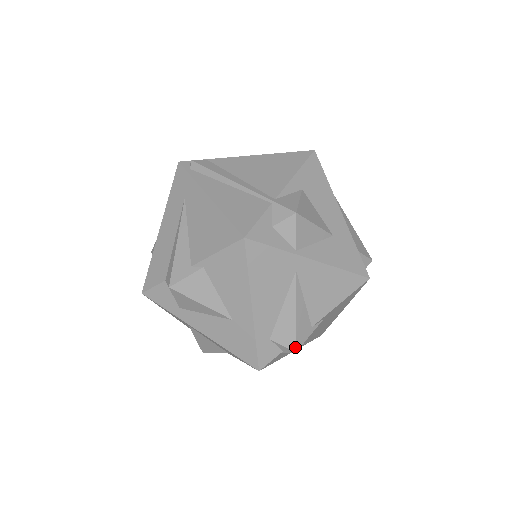
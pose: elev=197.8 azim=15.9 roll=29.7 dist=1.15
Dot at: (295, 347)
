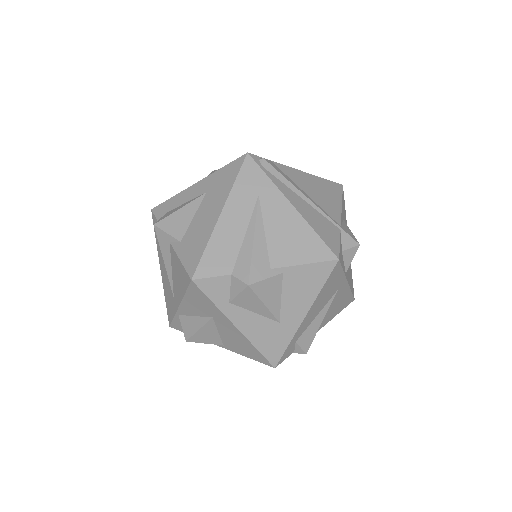
Dot at: occluded
